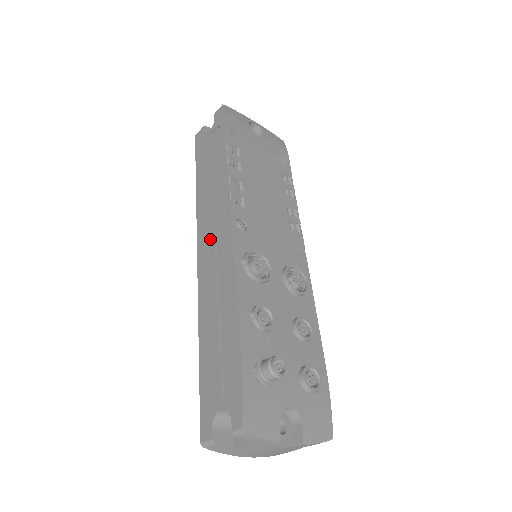
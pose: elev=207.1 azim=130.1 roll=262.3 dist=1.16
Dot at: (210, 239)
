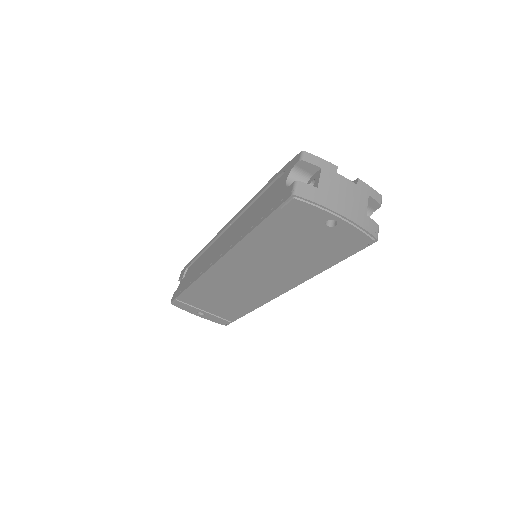
Dot at: (217, 249)
